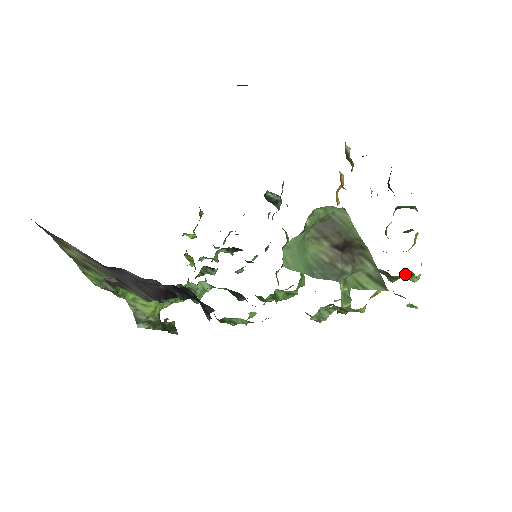
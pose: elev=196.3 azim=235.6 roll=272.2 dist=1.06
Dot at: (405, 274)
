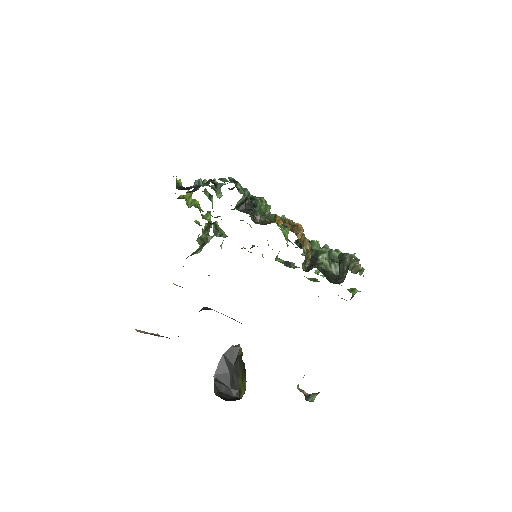
Dot at: occluded
